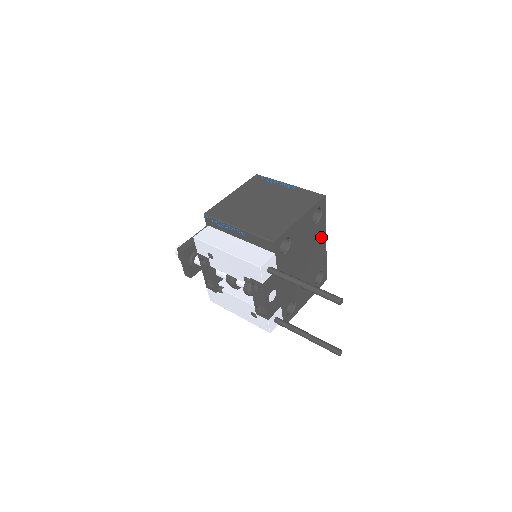
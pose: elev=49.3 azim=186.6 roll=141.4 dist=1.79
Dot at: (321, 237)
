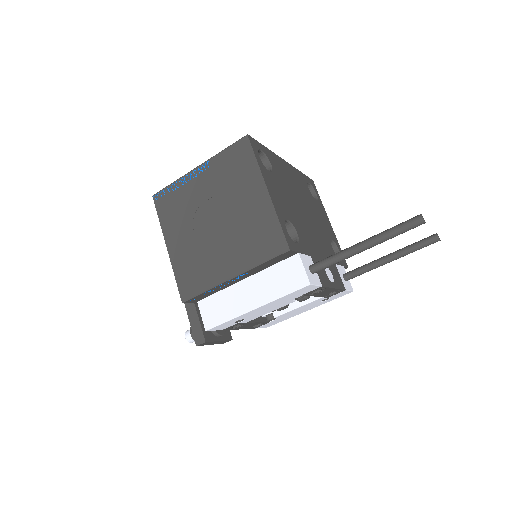
Dot at: (282, 167)
